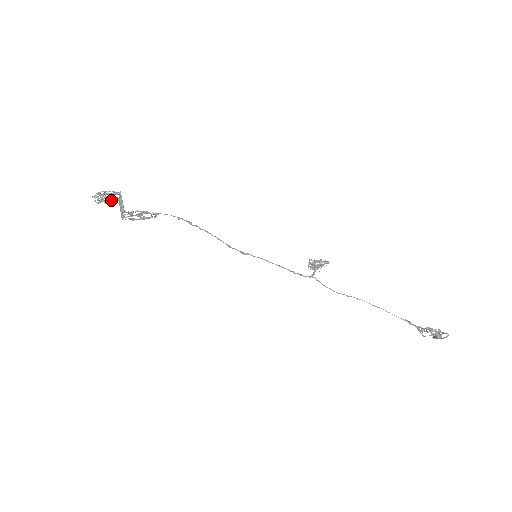
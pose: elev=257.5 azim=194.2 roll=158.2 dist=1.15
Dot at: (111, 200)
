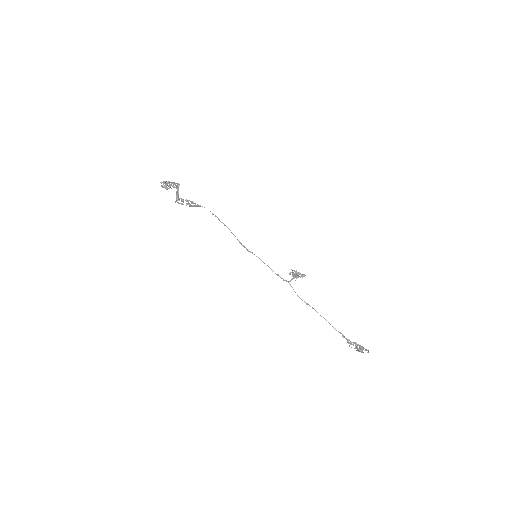
Dot at: occluded
